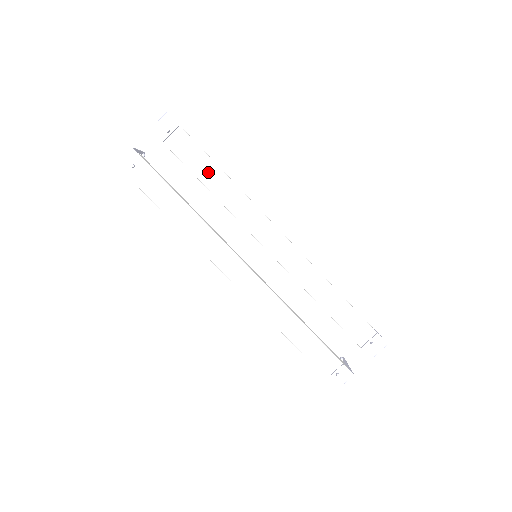
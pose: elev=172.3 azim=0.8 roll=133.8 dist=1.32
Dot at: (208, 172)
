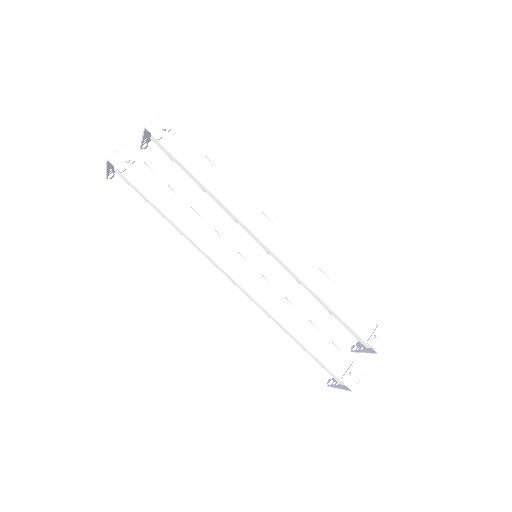
Dot at: (205, 170)
